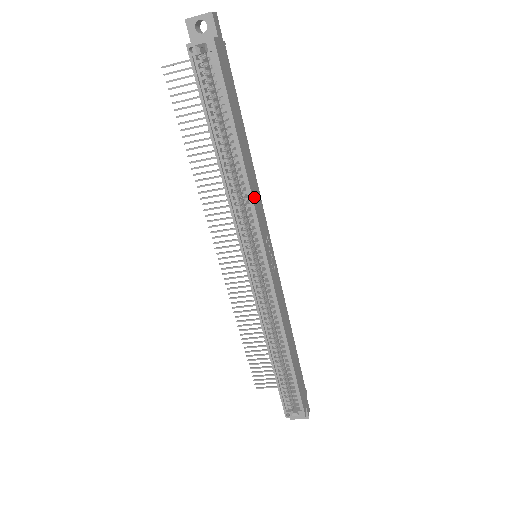
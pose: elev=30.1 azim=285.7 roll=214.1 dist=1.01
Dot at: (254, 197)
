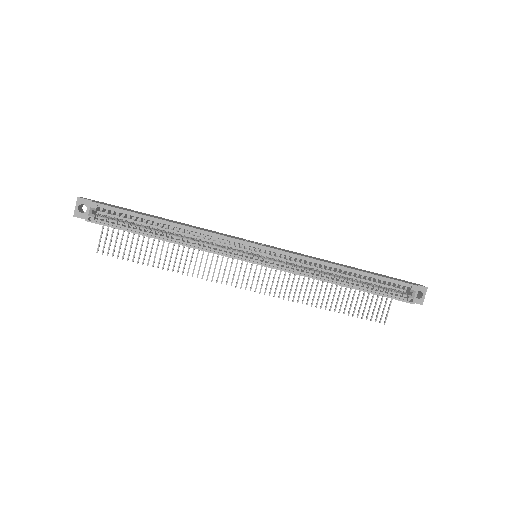
Dot at: (206, 231)
